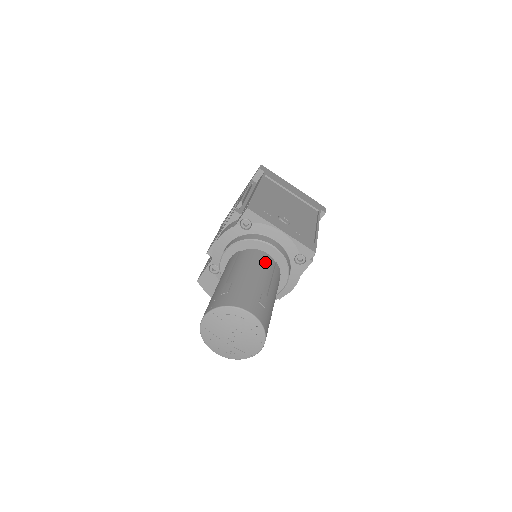
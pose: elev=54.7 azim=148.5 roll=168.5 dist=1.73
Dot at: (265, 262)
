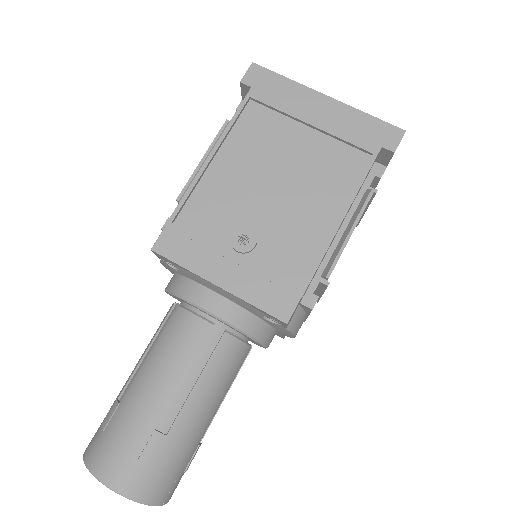
Dot at: (190, 347)
